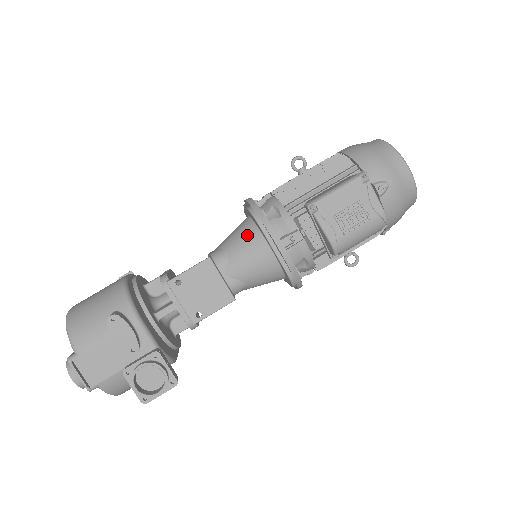
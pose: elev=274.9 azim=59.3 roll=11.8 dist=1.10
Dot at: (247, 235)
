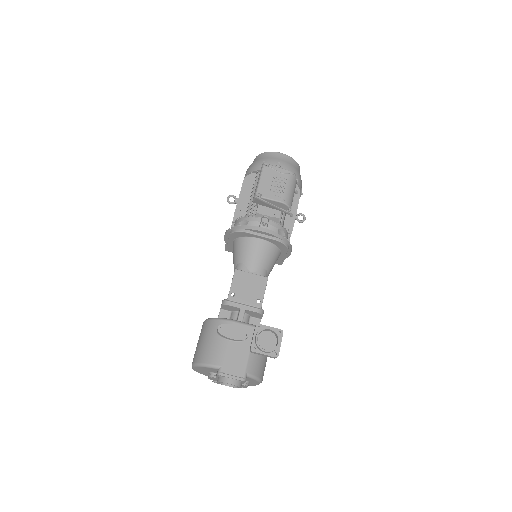
Dot at: (242, 246)
